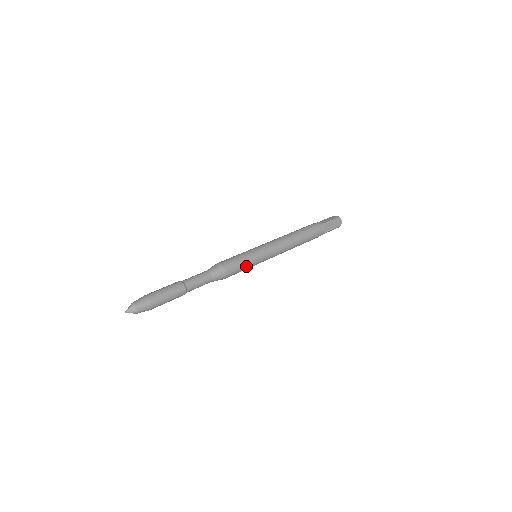
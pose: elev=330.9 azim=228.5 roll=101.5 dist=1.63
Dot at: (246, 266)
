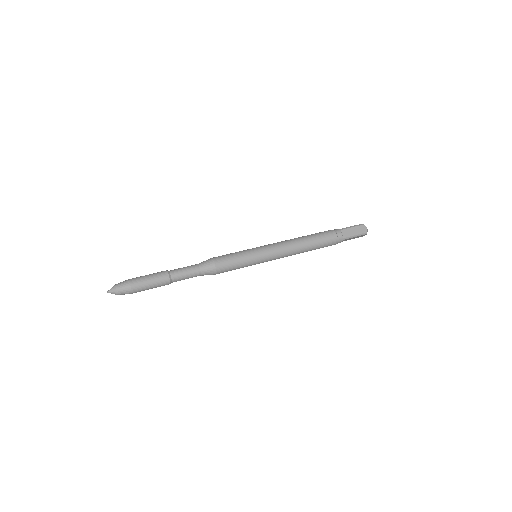
Dot at: (239, 268)
